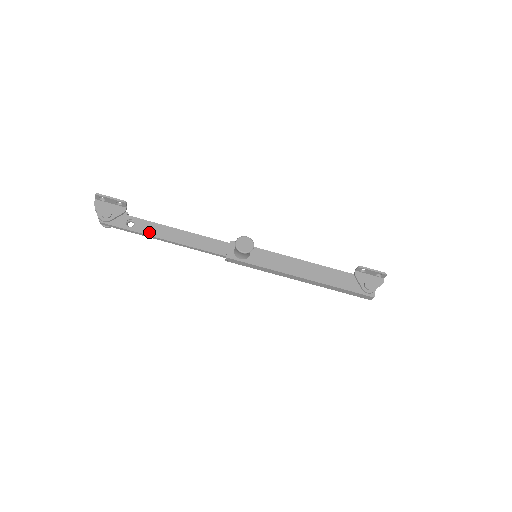
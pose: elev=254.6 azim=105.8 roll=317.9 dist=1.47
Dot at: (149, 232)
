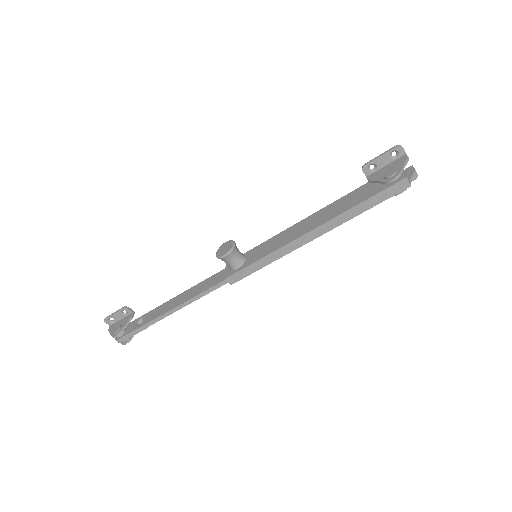
Dot at: (155, 316)
